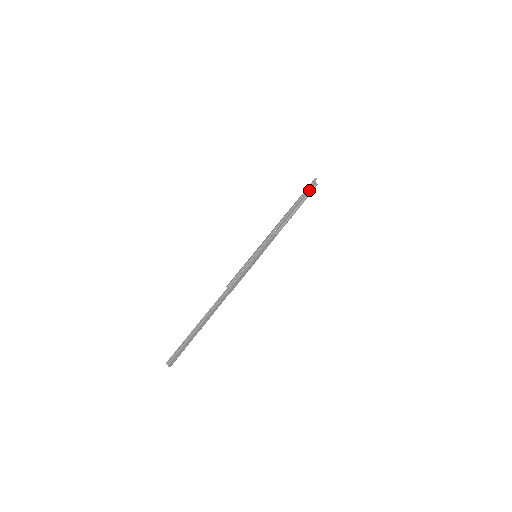
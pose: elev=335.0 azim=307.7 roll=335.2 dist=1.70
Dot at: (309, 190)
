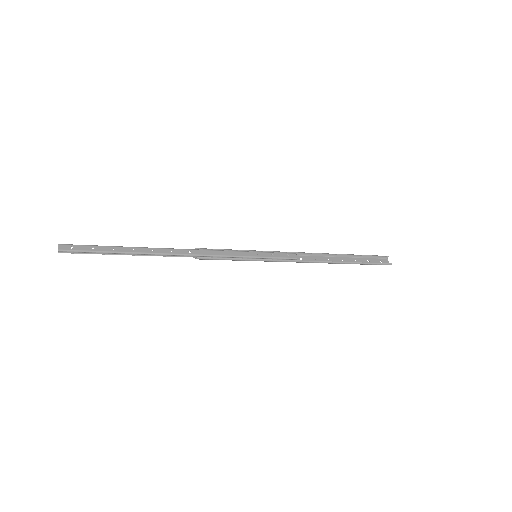
Dot at: (375, 264)
